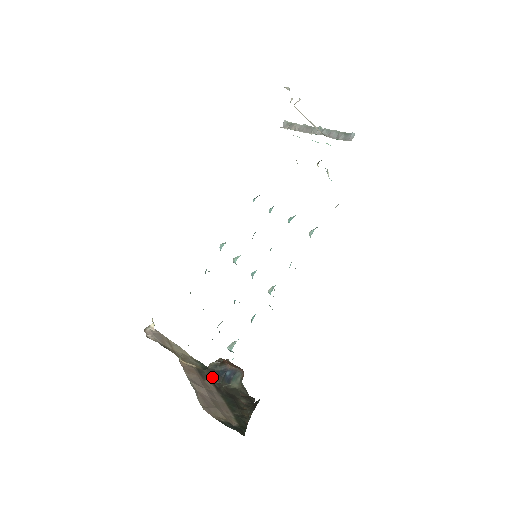
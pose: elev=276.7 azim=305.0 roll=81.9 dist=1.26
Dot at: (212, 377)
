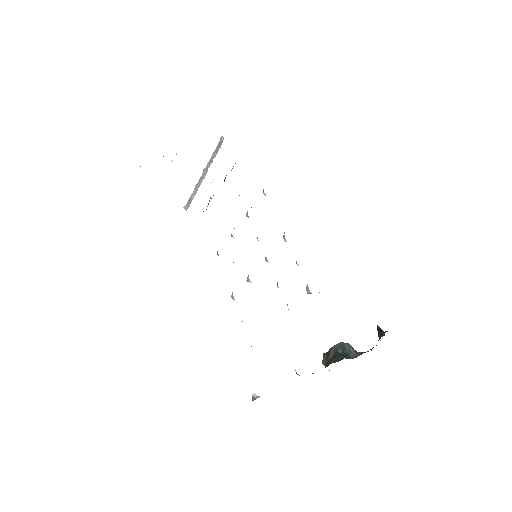
Dot at: (334, 361)
